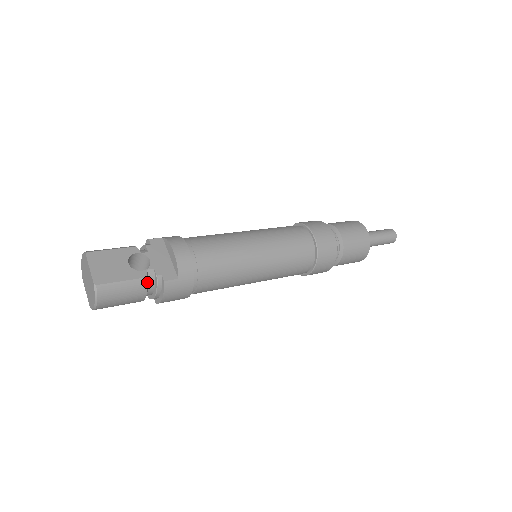
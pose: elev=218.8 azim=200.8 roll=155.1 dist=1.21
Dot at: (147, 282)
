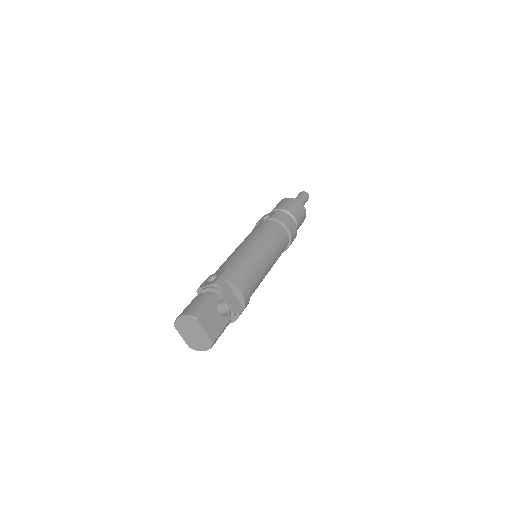
Dot at: (230, 321)
